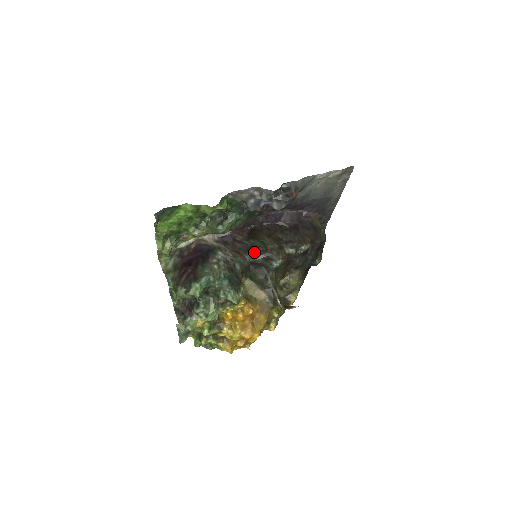
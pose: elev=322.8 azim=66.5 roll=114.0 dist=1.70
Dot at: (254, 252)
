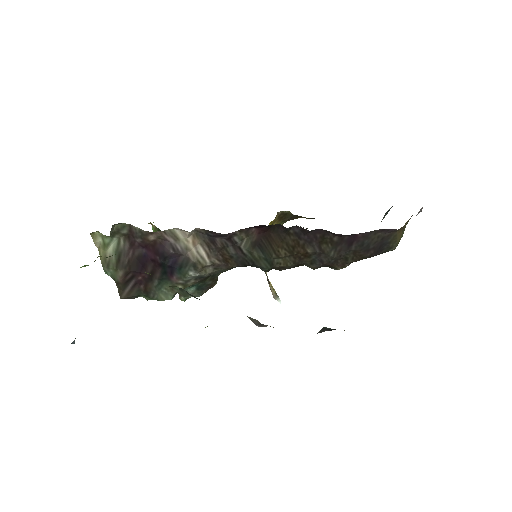
Dot at: (252, 266)
